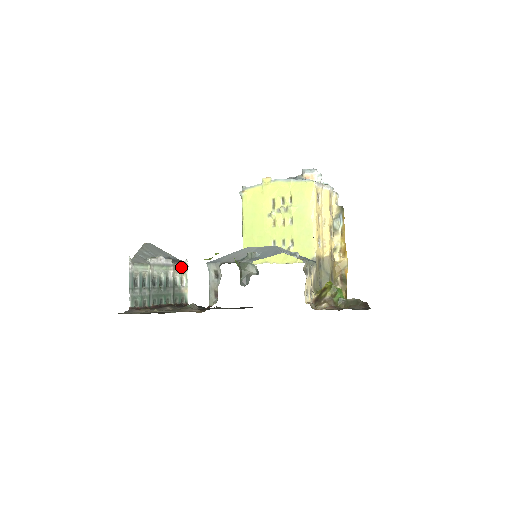
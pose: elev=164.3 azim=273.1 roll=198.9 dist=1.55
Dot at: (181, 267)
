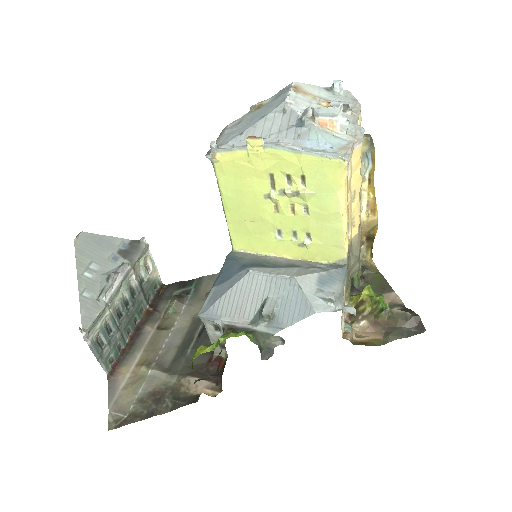
Dot at: (141, 256)
